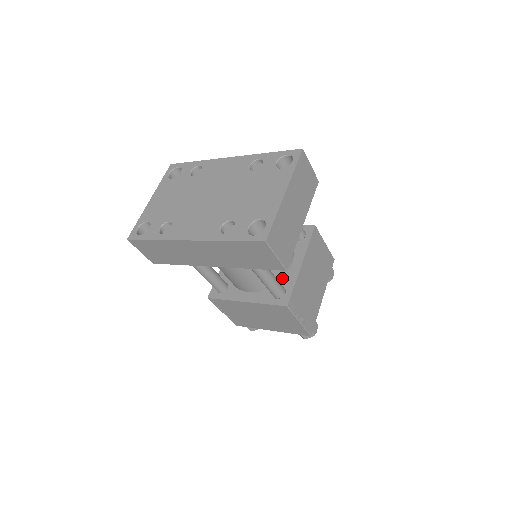
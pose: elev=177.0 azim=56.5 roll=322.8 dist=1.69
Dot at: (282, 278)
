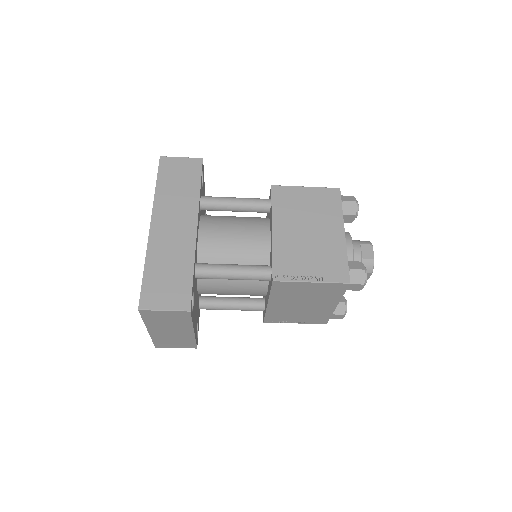
Dot at: (265, 296)
